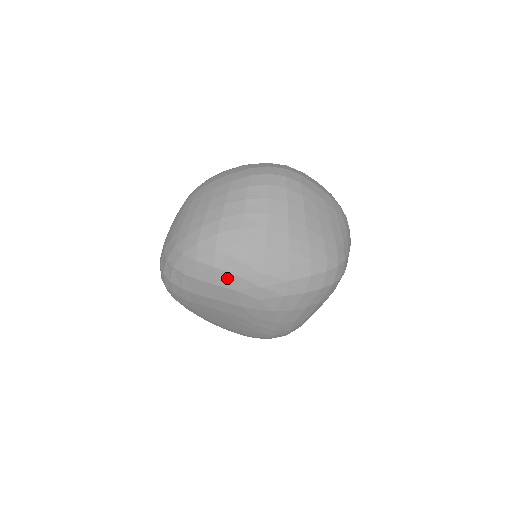
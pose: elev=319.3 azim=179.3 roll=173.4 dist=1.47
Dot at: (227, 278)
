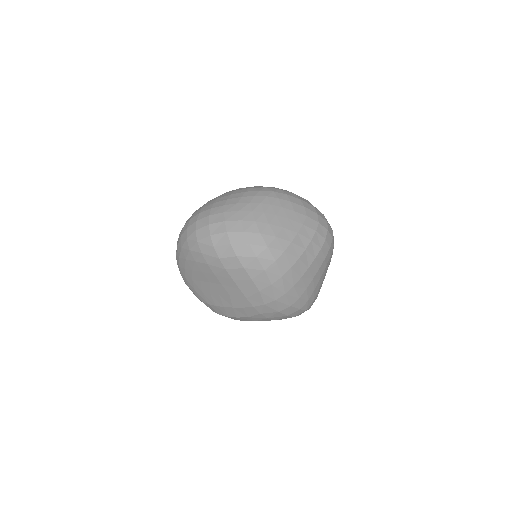
Dot at: (264, 282)
